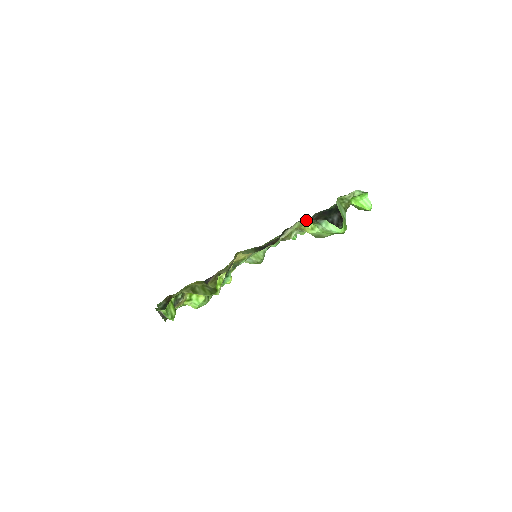
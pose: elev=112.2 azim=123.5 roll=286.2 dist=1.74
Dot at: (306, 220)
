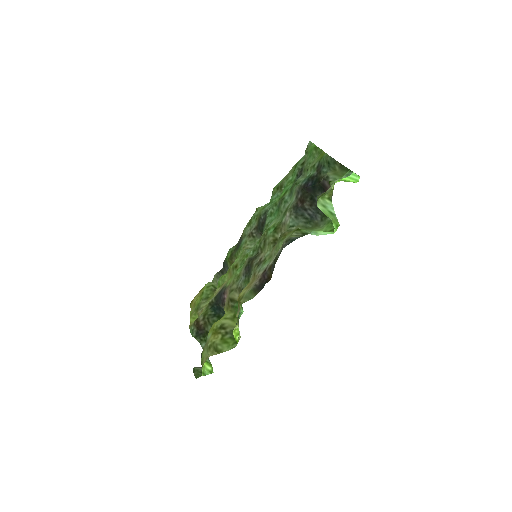
Dot at: (292, 235)
